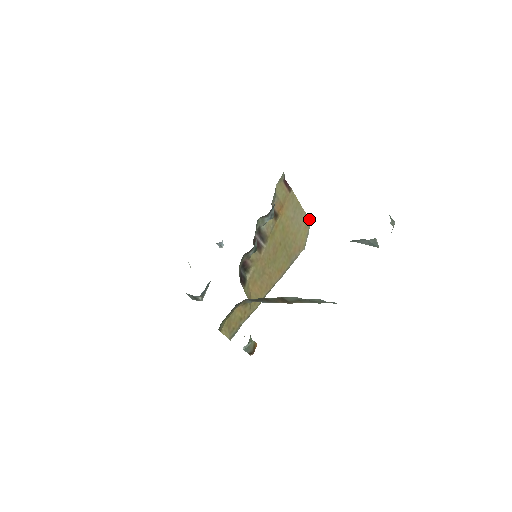
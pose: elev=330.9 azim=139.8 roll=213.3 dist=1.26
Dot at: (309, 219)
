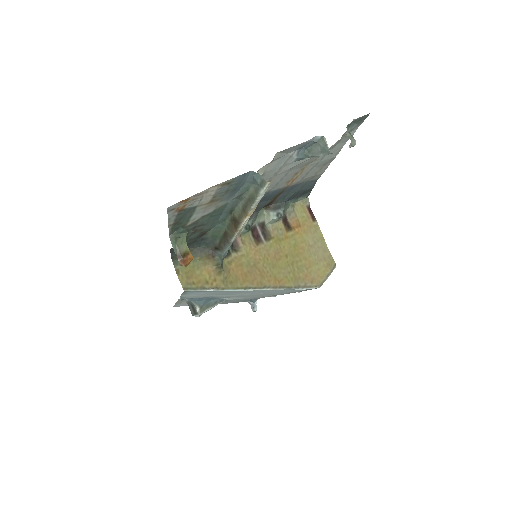
Dot at: (334, 263)
